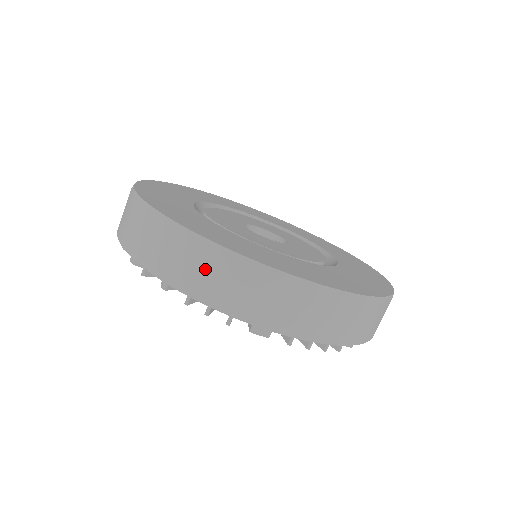
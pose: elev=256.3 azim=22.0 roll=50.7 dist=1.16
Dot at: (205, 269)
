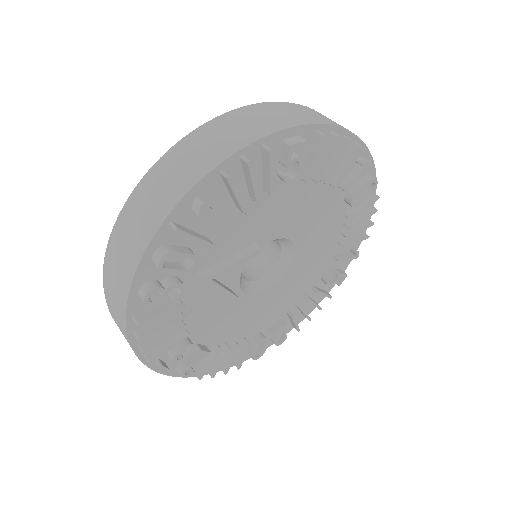
Dot at: (206, 143)
